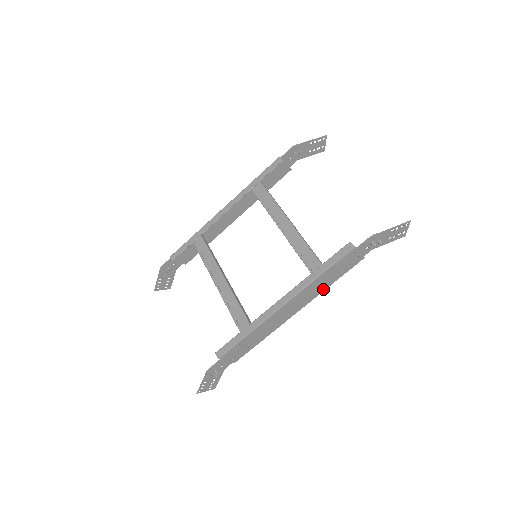
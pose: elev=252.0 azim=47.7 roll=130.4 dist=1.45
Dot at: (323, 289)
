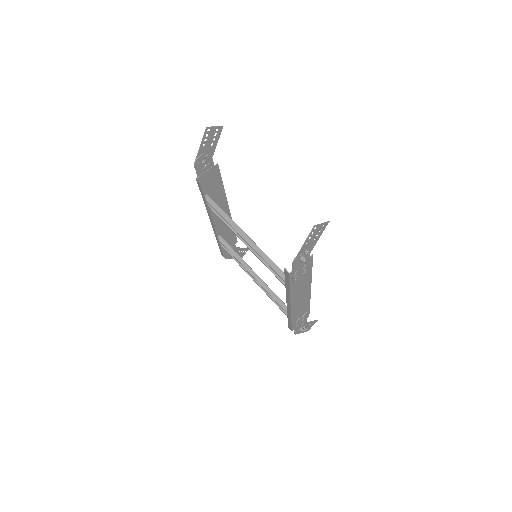
Dot at: (309, 278)
